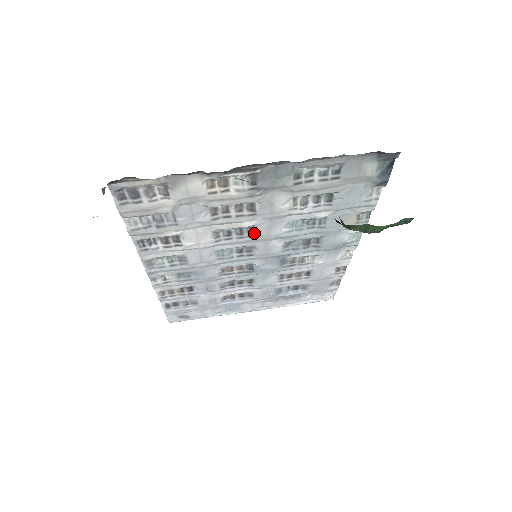
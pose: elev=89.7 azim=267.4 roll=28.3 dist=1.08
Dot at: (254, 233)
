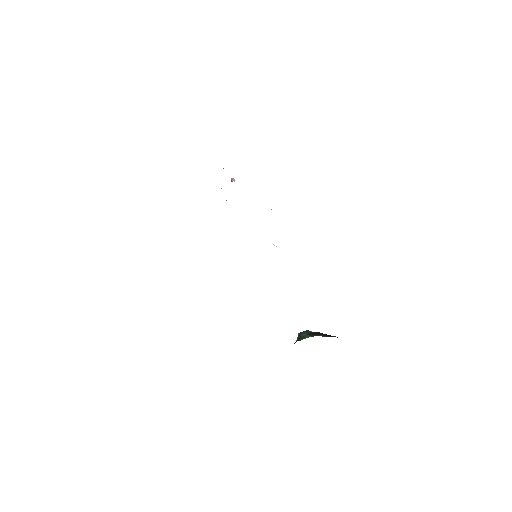
Dot at: occluded
